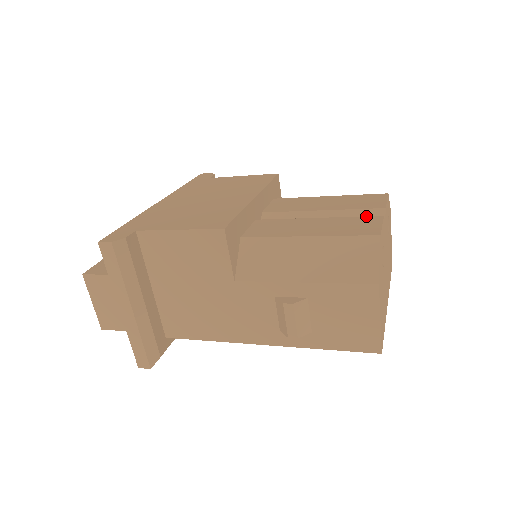
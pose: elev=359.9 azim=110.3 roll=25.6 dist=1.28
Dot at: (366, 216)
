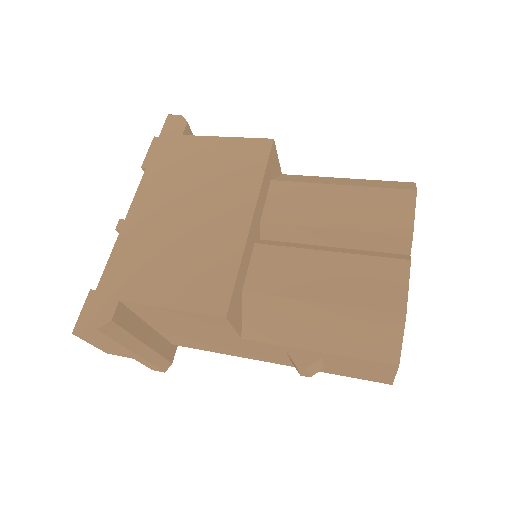
Dot at: (389, 258)
